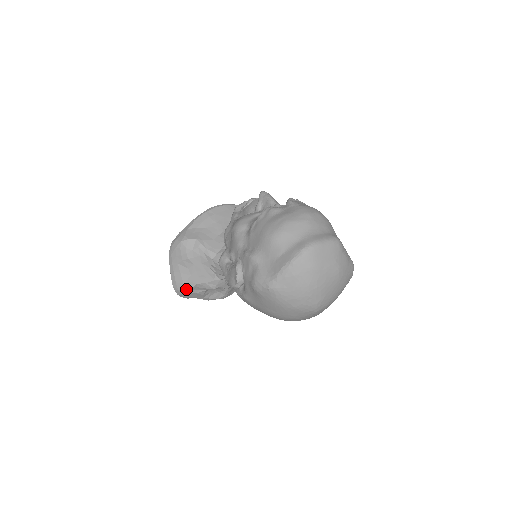
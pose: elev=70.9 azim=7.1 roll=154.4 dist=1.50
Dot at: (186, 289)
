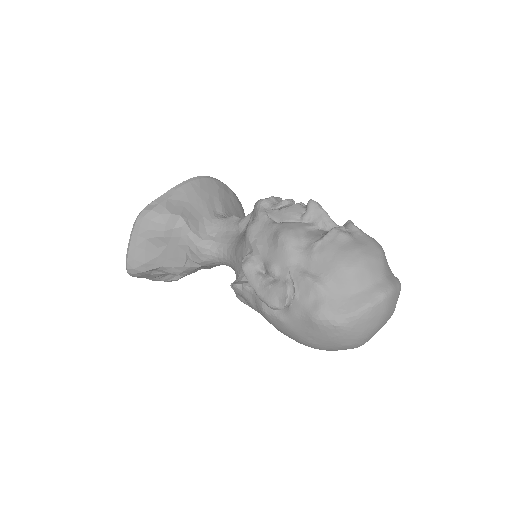
Dot at: (145, 270)
